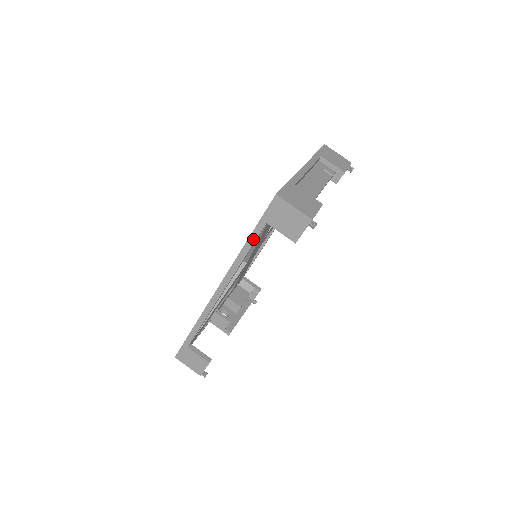
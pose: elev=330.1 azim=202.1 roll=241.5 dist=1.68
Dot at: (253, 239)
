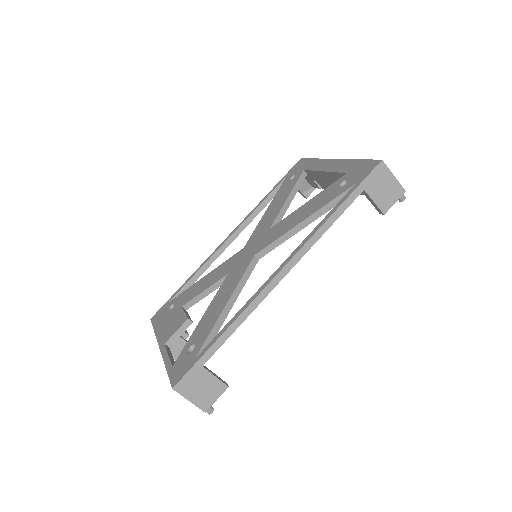
Dot at: (345, 207)
